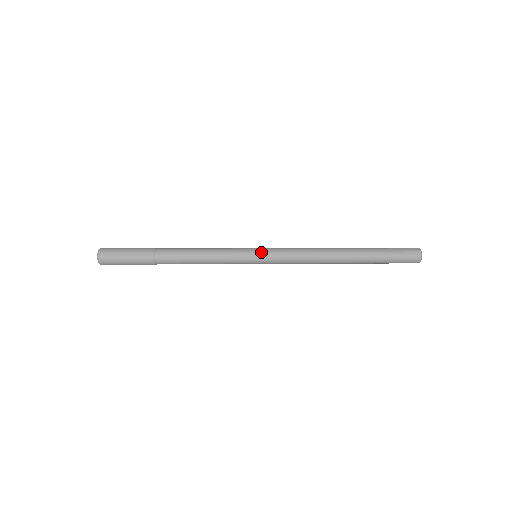
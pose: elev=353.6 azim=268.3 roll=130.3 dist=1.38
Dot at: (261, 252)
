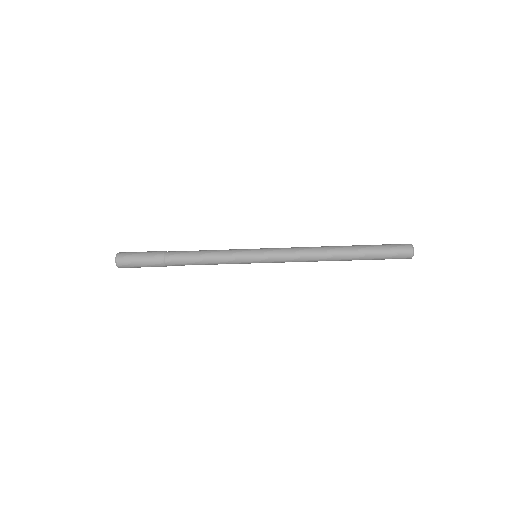
Dot at: (260, 250)
